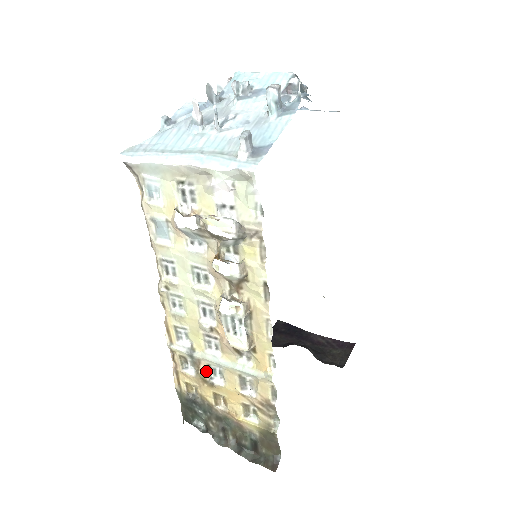
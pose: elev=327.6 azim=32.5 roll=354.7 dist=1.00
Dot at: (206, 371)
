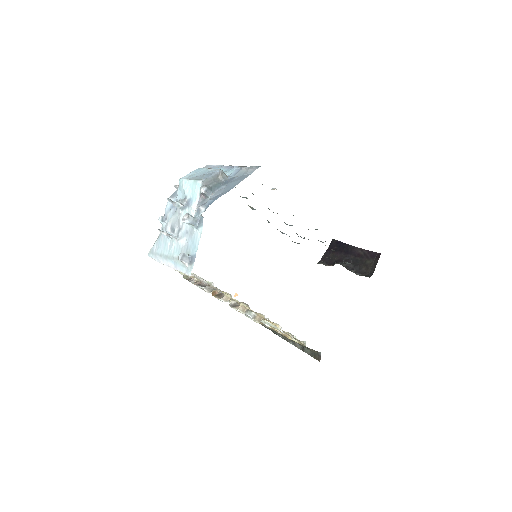
Dot at: occluded
